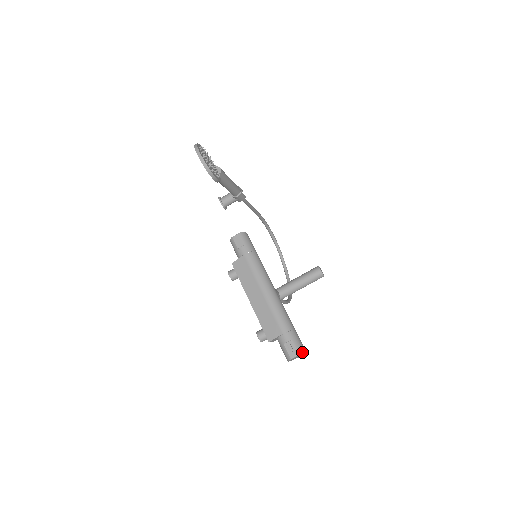
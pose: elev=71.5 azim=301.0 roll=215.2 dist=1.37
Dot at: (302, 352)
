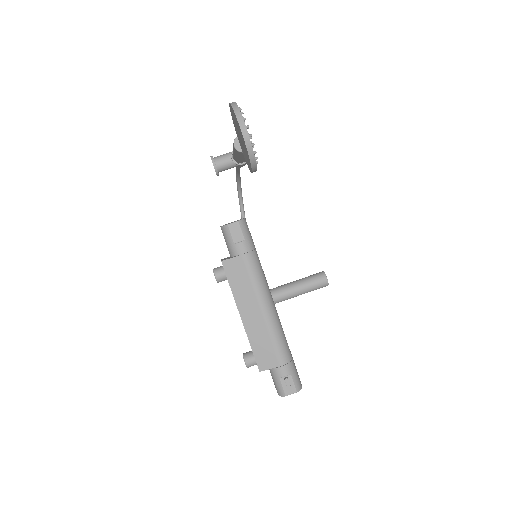
Dot at: (300, 388)
